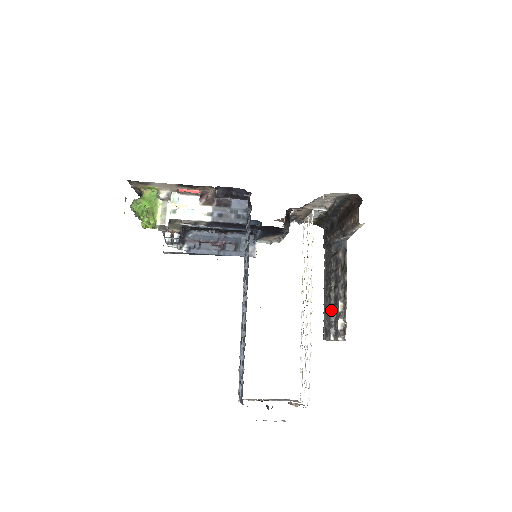
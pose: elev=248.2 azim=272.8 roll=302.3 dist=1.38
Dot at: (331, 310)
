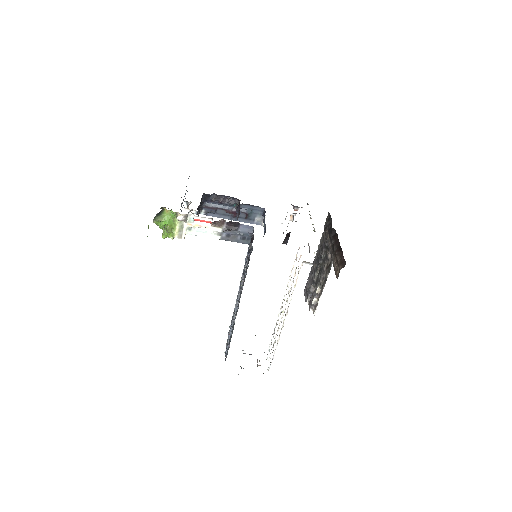
Dot at: (312, 285)
